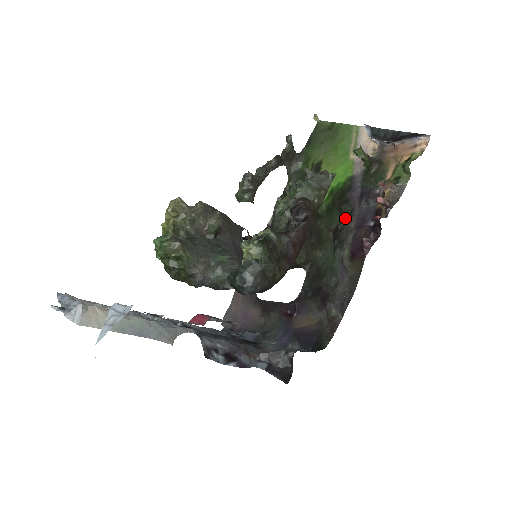
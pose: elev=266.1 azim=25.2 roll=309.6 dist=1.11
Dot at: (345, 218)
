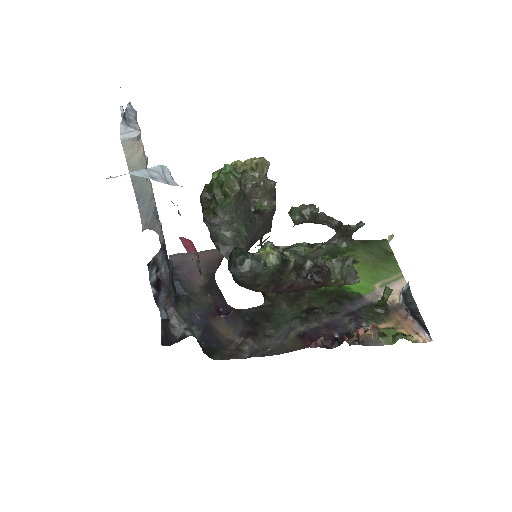
Dot at: (326, 310)
